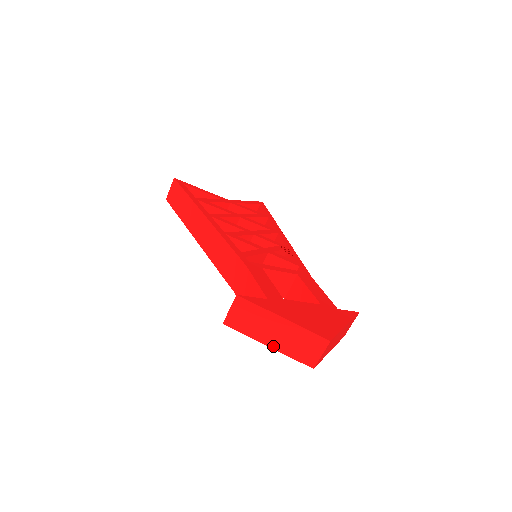
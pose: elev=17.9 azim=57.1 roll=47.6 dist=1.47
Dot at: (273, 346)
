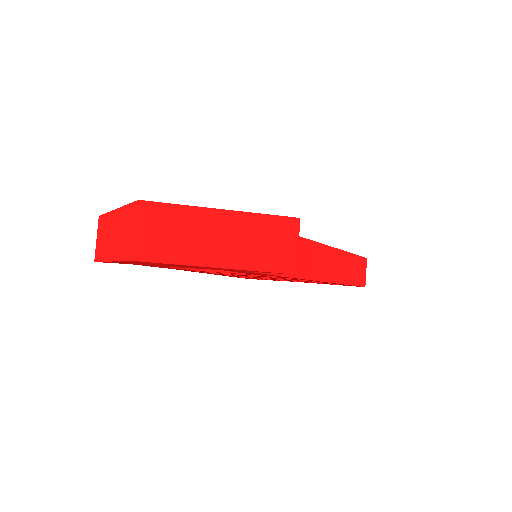
Dot at: (113, 257)
